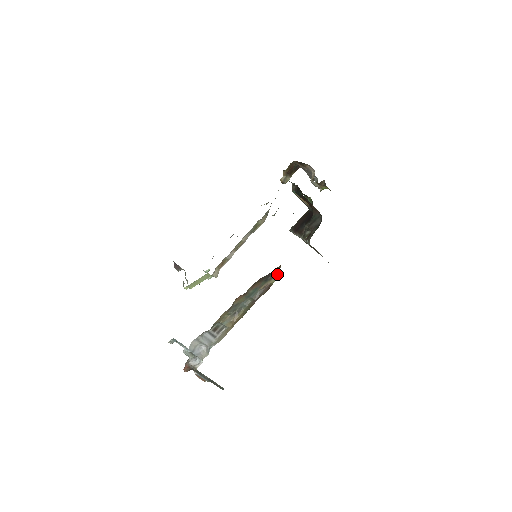
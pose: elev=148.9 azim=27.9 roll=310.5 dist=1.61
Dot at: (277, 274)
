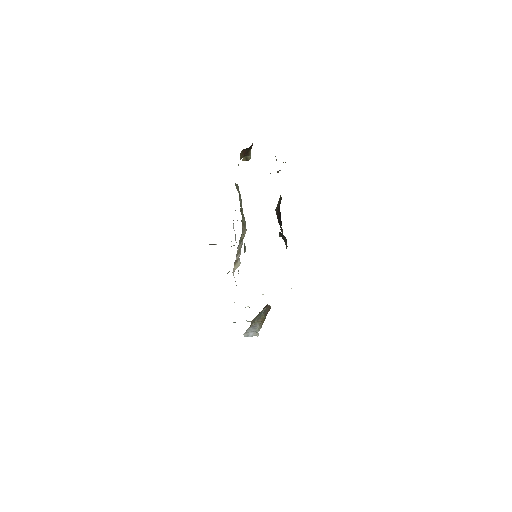
Dot at: (269, 305)
